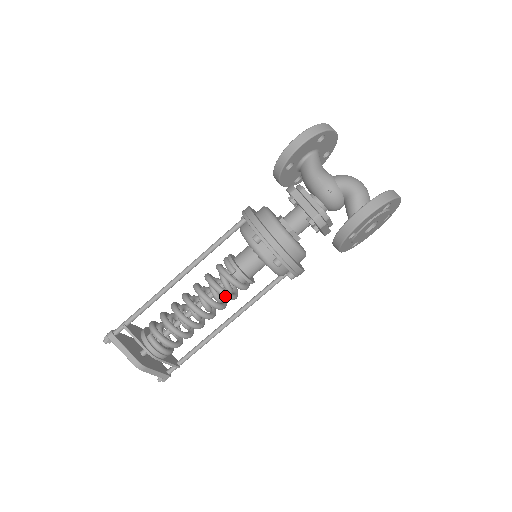
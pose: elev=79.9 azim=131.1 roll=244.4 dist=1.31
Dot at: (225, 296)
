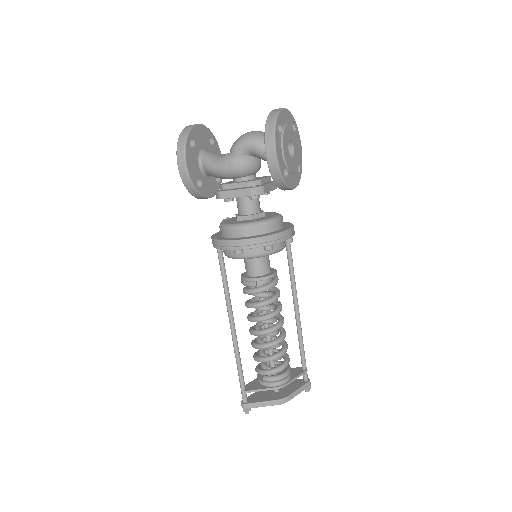
Dot at: (271, 303)
